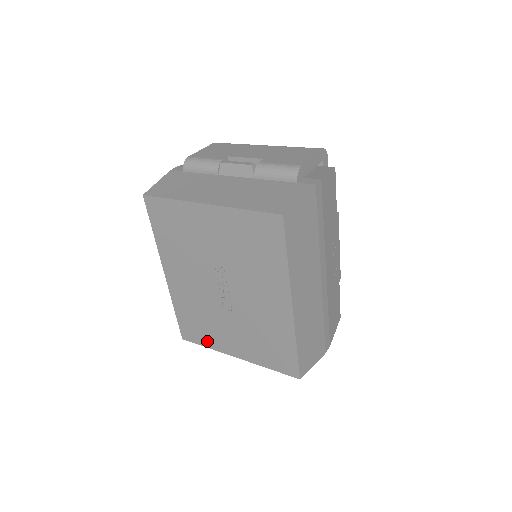
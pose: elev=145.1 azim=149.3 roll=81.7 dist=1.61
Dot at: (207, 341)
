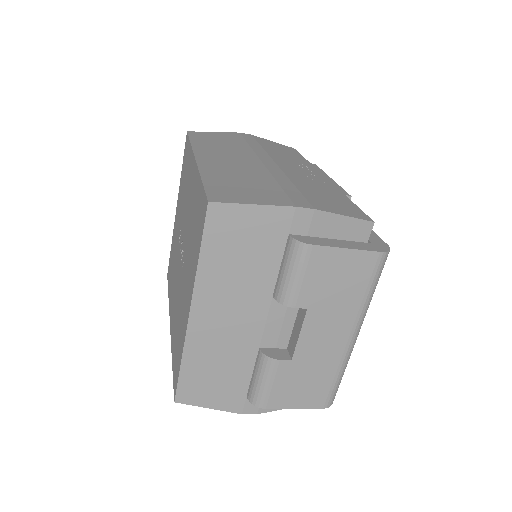
Dot at: (181, 350)
